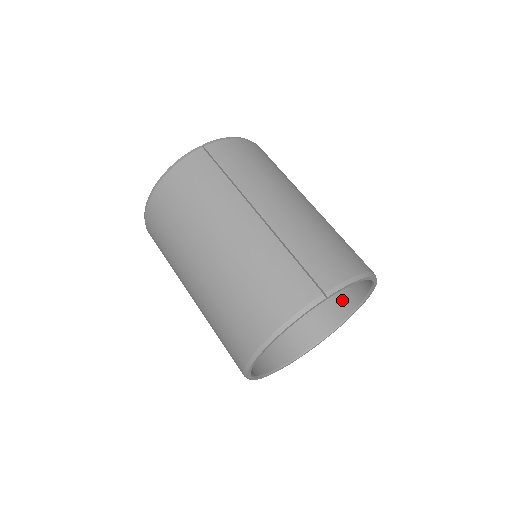
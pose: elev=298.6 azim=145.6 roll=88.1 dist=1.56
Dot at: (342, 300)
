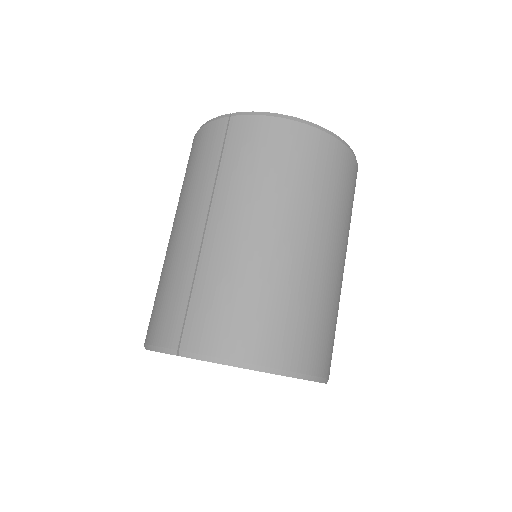
Dot at: occluded
